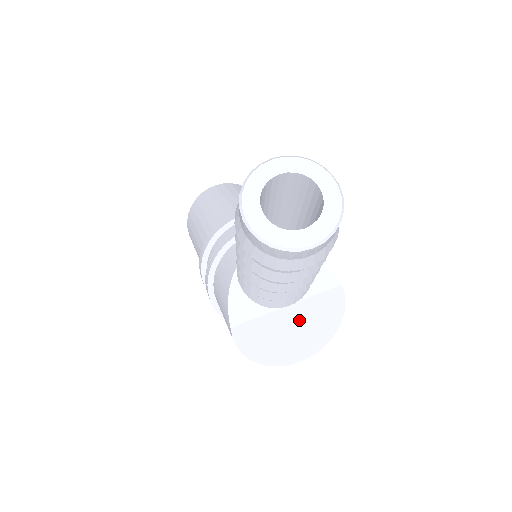
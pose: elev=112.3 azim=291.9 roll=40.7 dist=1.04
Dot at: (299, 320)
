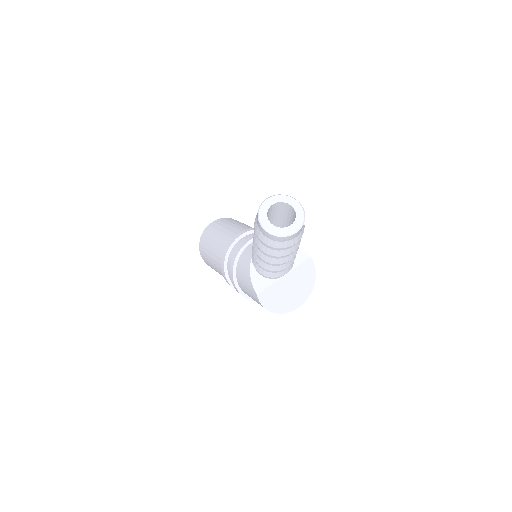
Dot at: (292, 283)
